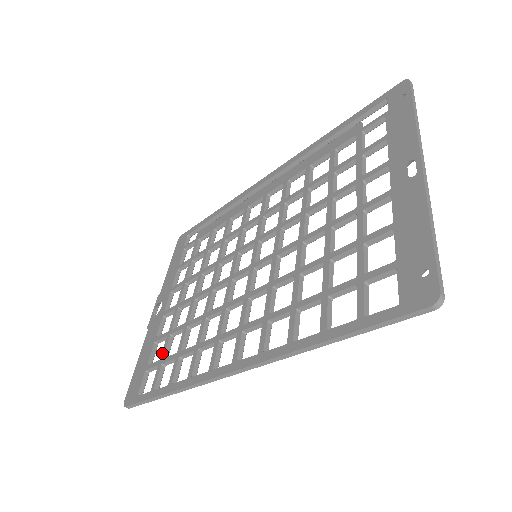
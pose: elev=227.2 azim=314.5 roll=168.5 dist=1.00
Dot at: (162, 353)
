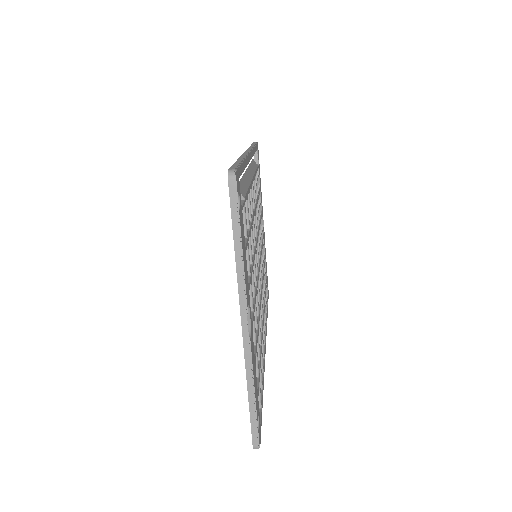
Dot at: occluded
